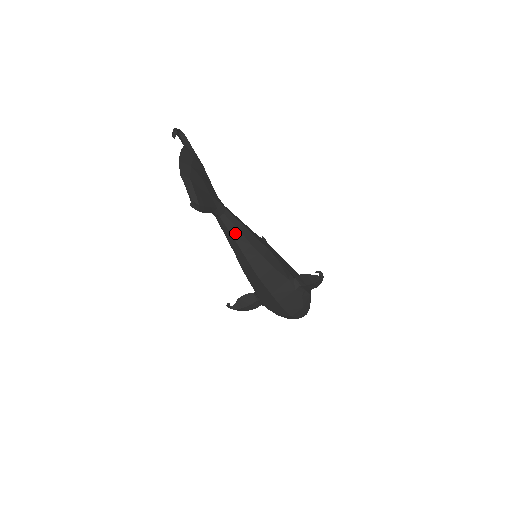
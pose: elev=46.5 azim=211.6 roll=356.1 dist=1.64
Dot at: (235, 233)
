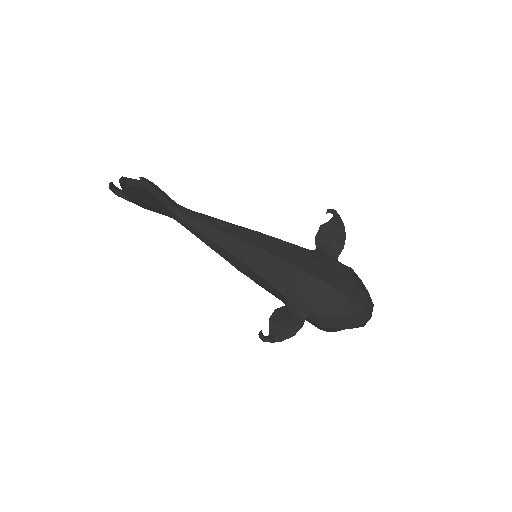
Dot at: (212, 223)
